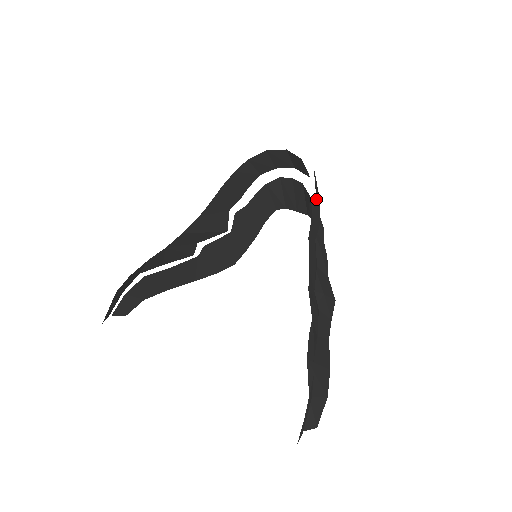
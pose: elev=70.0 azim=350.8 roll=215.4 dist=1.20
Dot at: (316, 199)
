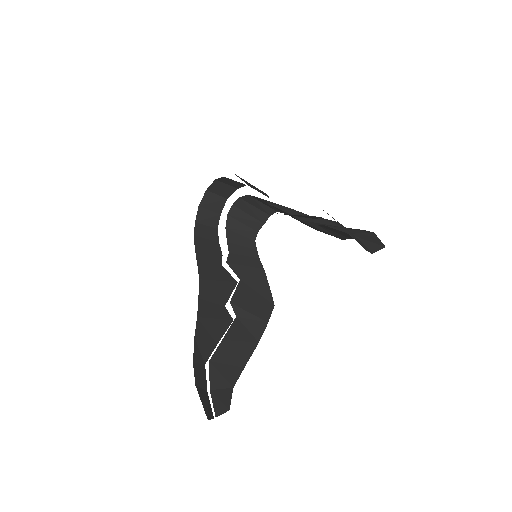
Dot at: (239, 177)
